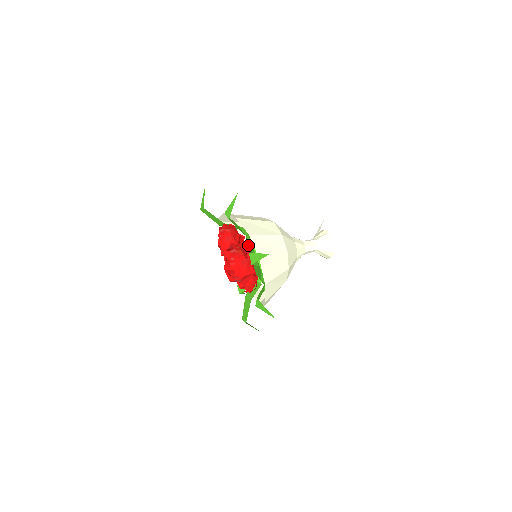
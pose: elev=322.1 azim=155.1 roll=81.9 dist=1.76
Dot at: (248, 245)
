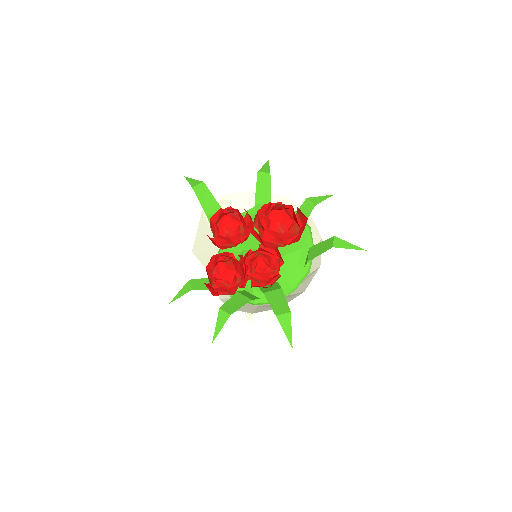
Dot at: occluded
